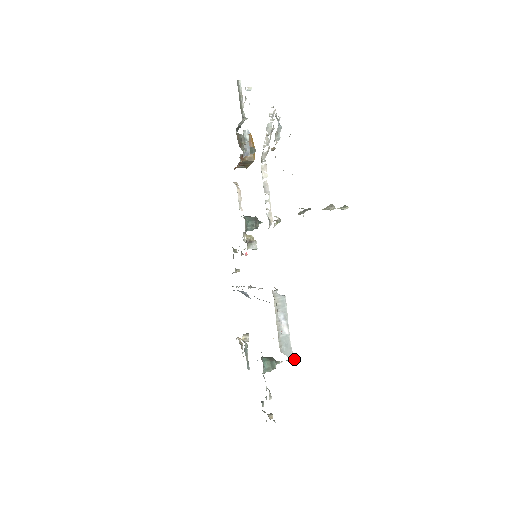
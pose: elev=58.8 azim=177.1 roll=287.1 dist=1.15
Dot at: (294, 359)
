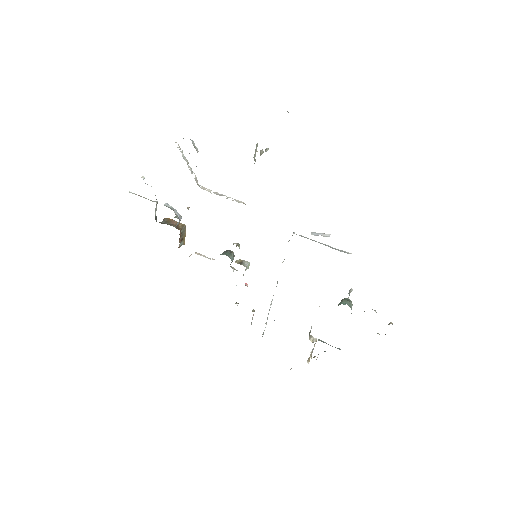
Dot at: (351, 291)
